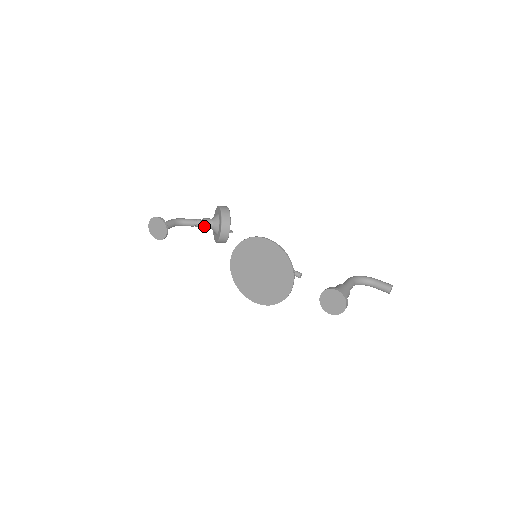
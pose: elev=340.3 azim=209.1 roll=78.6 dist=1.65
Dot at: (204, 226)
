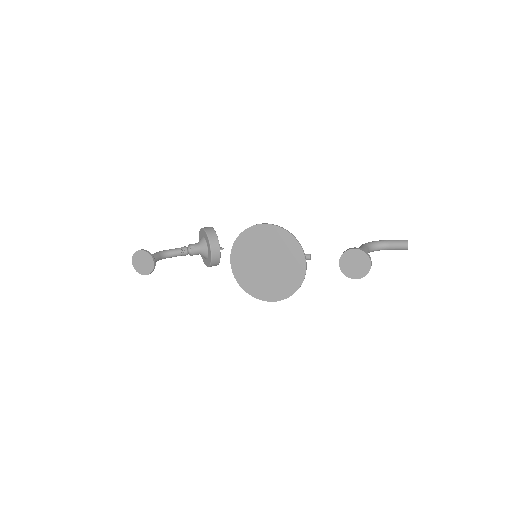
Dot at: (191, 252)
